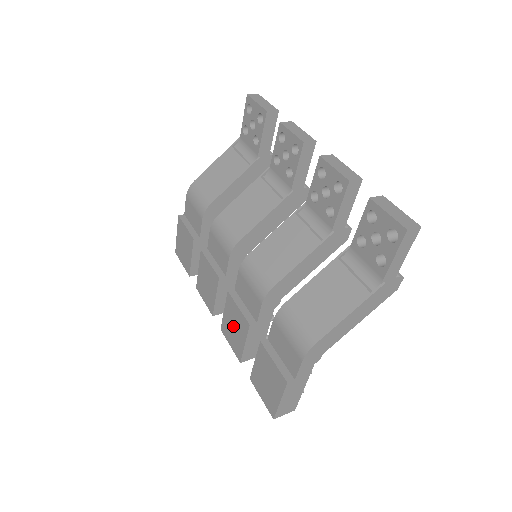
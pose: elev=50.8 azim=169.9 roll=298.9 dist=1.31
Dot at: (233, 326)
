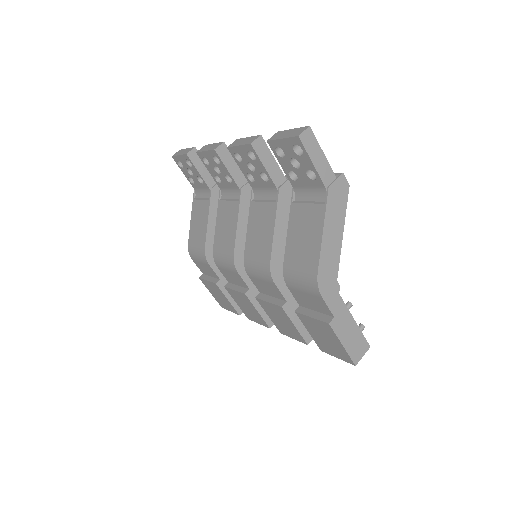
Dot at: (280, 321)
